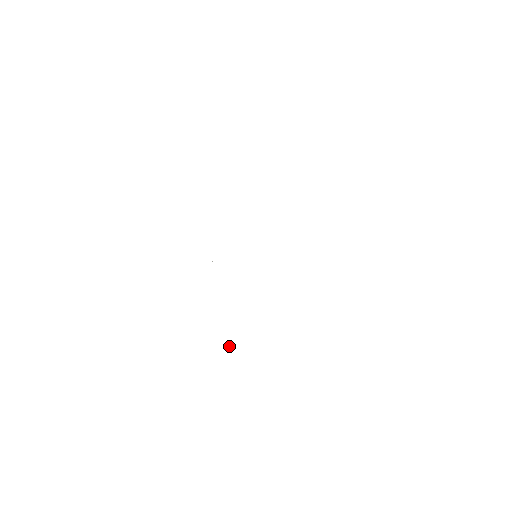
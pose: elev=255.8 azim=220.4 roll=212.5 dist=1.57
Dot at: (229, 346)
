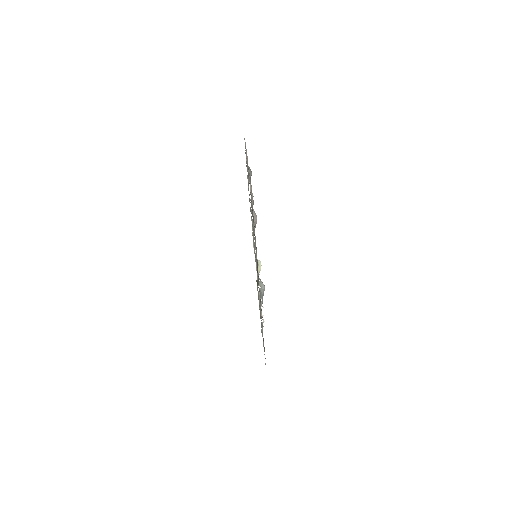
Dot at: occluded
